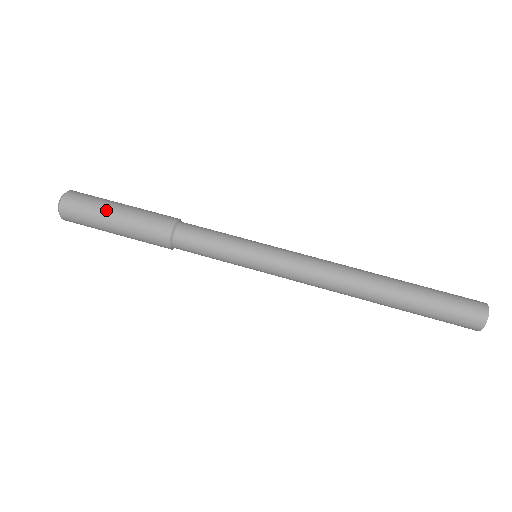
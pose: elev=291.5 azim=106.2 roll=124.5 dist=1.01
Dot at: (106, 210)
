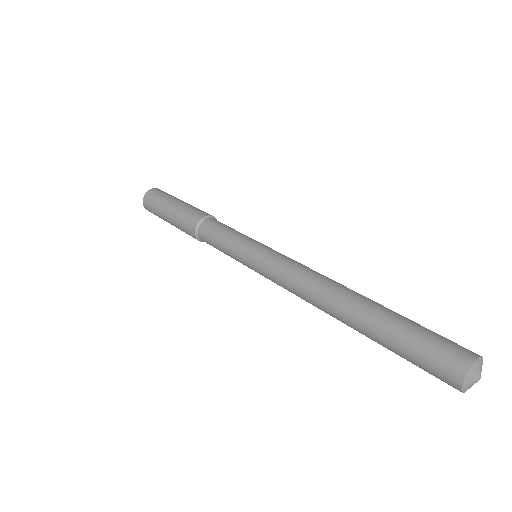
Dot at: (163, 206)
